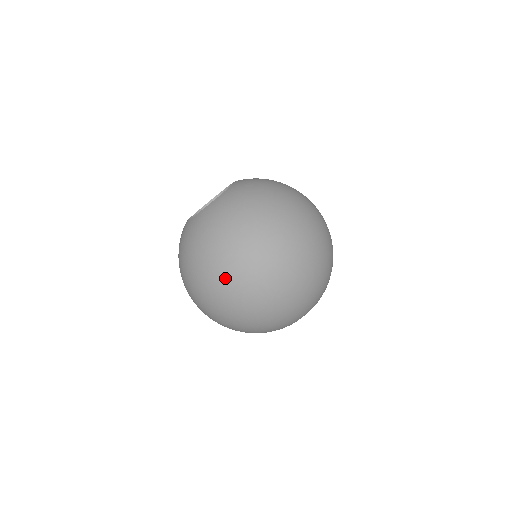
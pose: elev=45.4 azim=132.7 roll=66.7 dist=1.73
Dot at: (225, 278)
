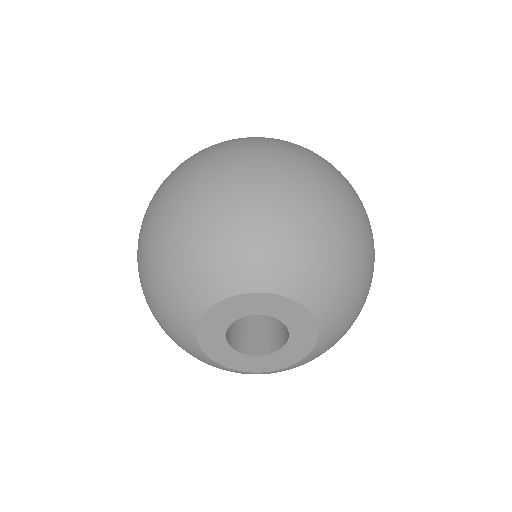
Dot at: (262, 141)
